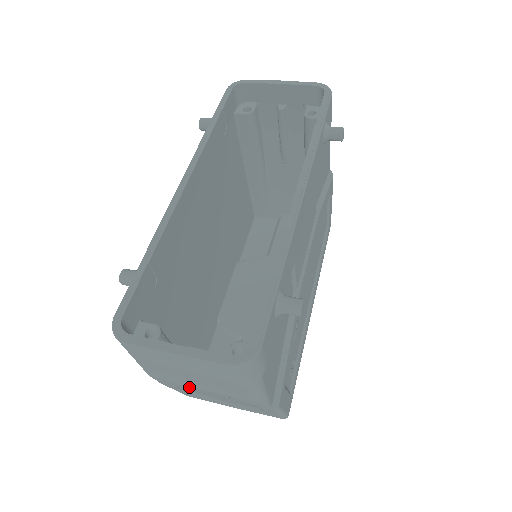
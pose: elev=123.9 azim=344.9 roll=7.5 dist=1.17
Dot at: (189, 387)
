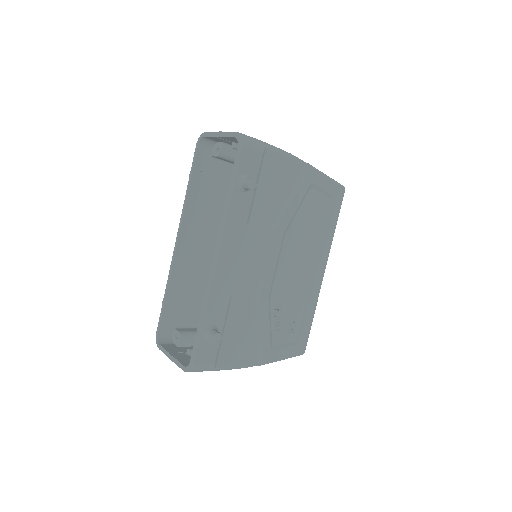
Dot at: occluded
